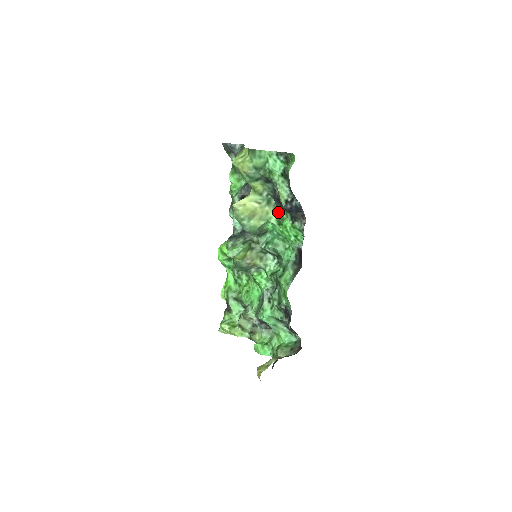
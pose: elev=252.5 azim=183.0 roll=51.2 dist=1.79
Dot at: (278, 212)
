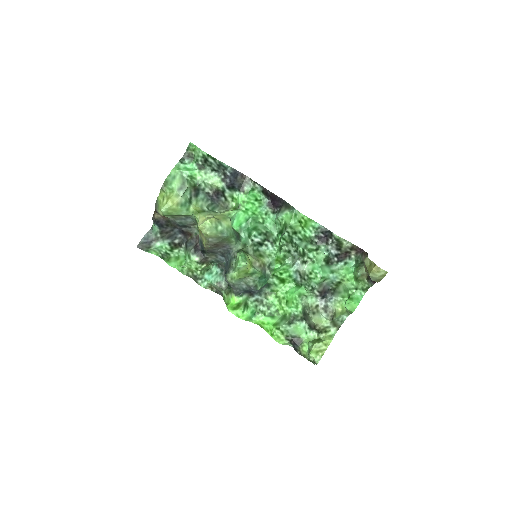
Dot at: (227, 210)
